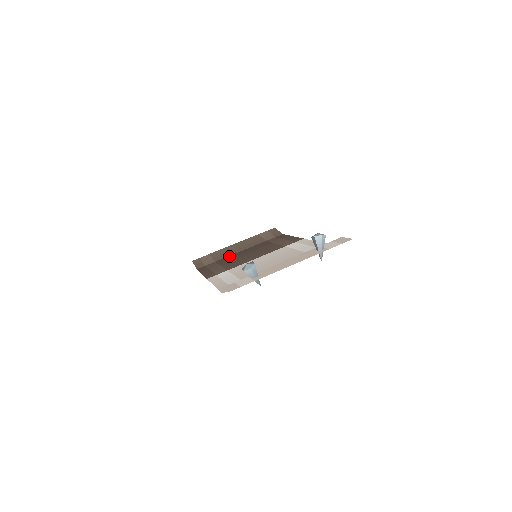
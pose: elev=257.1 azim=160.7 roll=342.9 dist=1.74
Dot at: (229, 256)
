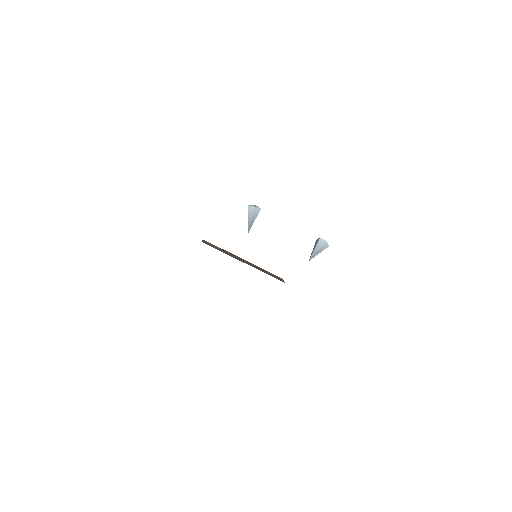
Dot at: occluded
